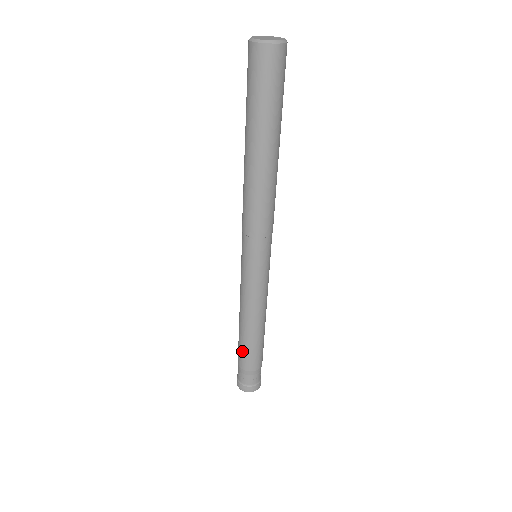
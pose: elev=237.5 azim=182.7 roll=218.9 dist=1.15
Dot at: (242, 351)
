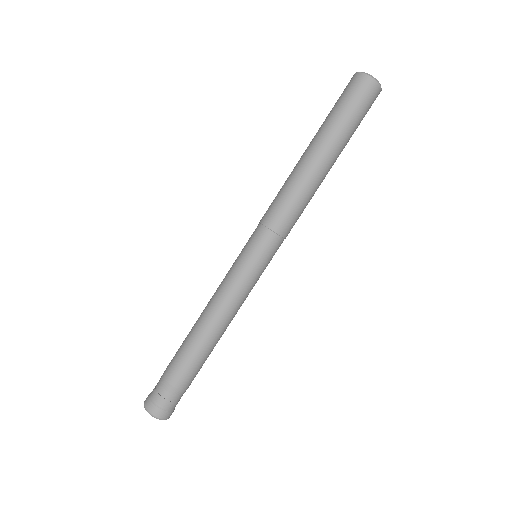
Dot at: (183, 359)
